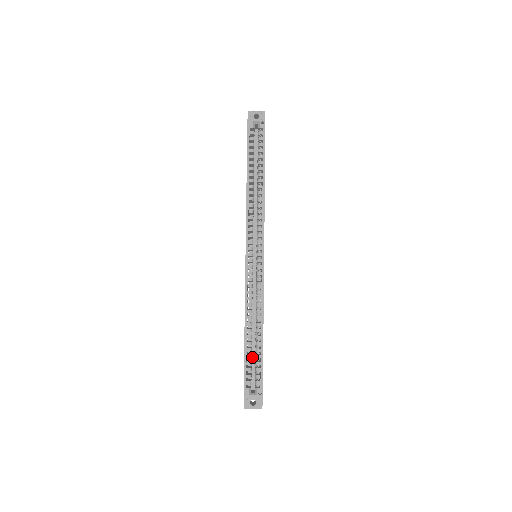
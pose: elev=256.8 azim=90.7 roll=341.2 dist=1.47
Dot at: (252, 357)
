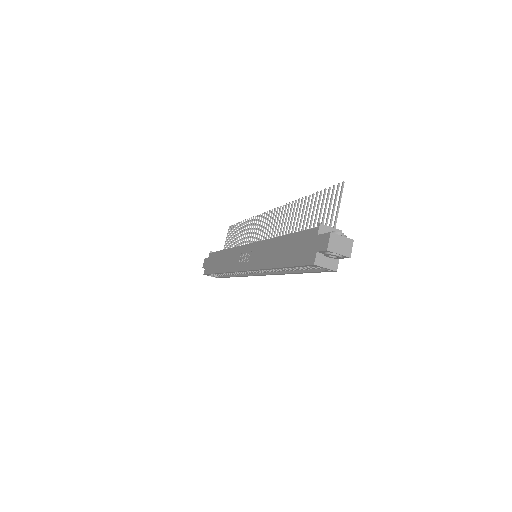
Dot at: occluded
